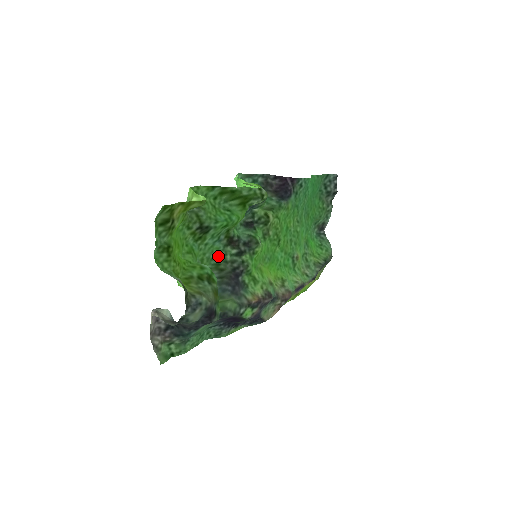
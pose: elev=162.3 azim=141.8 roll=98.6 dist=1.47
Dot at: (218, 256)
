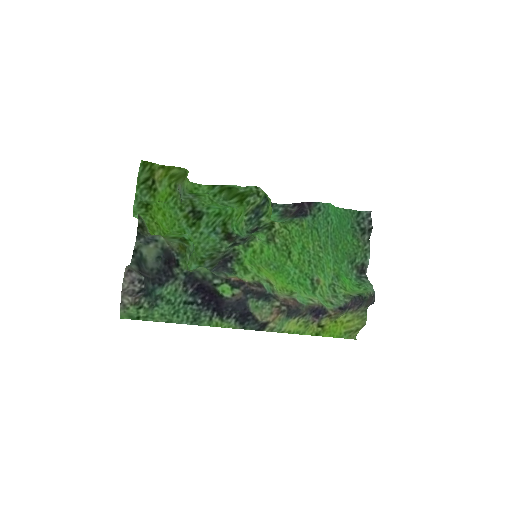
Dot at: (214, 248)
